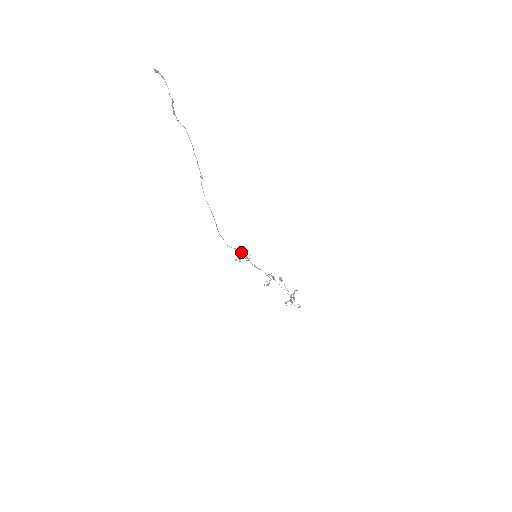
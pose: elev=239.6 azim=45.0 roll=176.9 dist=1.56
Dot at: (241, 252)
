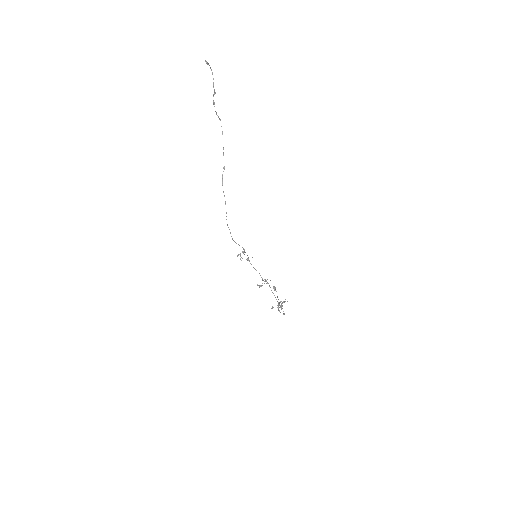
Dot at: (244, 251)
